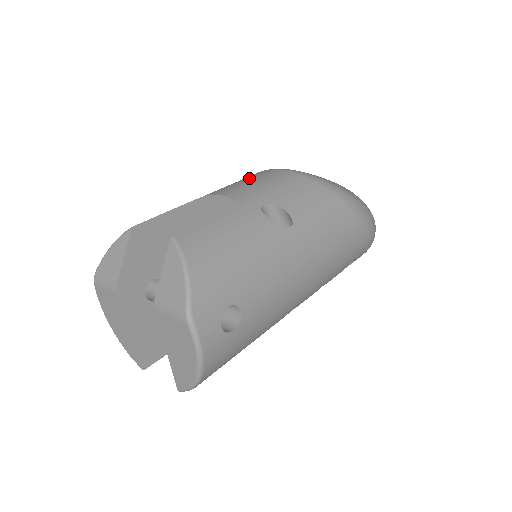
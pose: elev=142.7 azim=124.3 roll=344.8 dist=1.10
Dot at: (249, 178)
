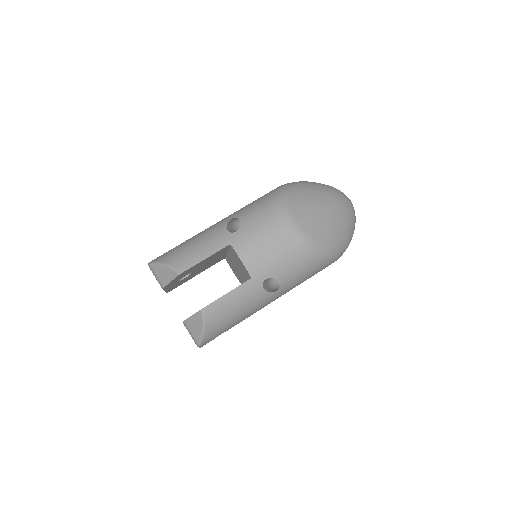
Dot at: (270, 236)
